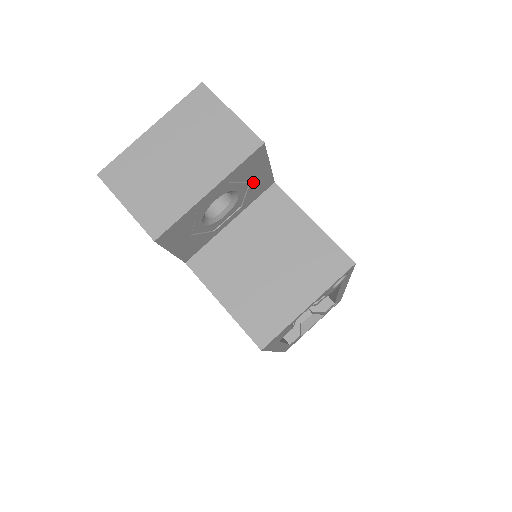
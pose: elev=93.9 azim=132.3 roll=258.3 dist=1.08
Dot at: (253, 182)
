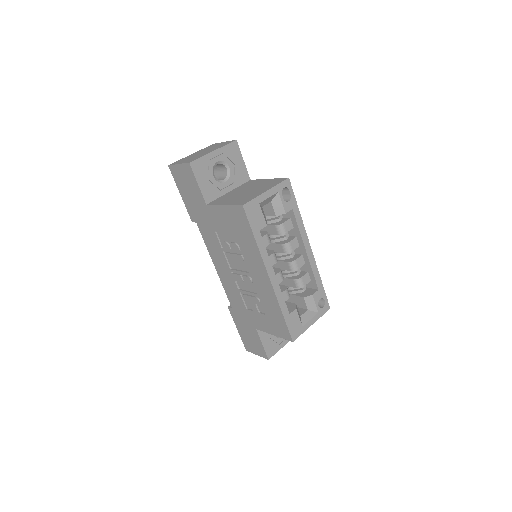
Dot at: (237, 167)
